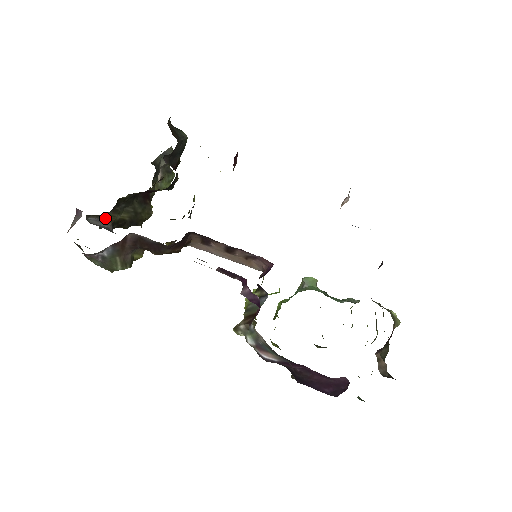
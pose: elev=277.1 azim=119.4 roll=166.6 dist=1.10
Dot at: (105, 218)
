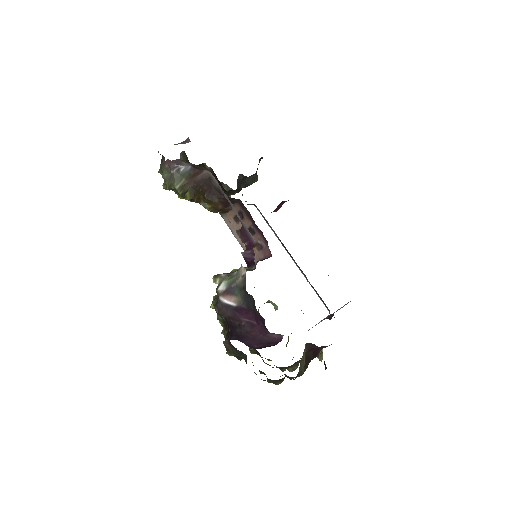
Dot at: occluded
